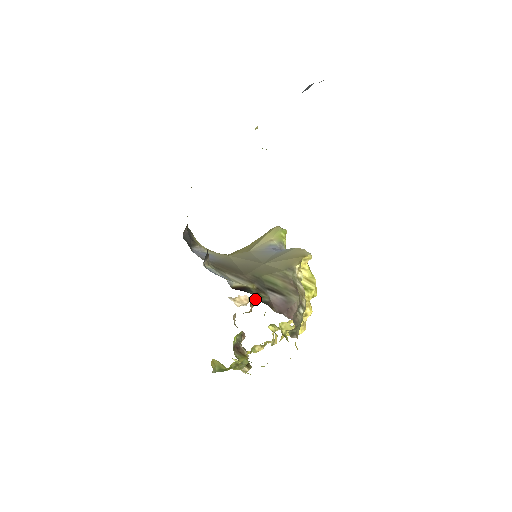
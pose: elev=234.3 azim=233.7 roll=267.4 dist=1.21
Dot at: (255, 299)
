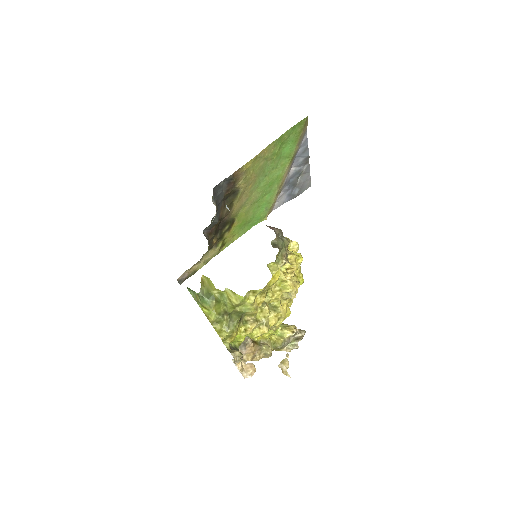
Dot at: (258, 343)
